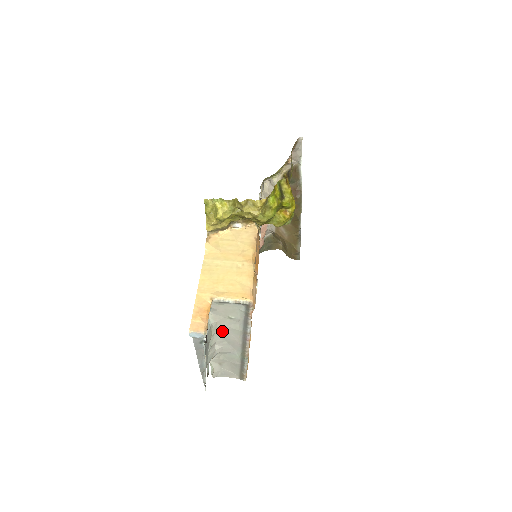
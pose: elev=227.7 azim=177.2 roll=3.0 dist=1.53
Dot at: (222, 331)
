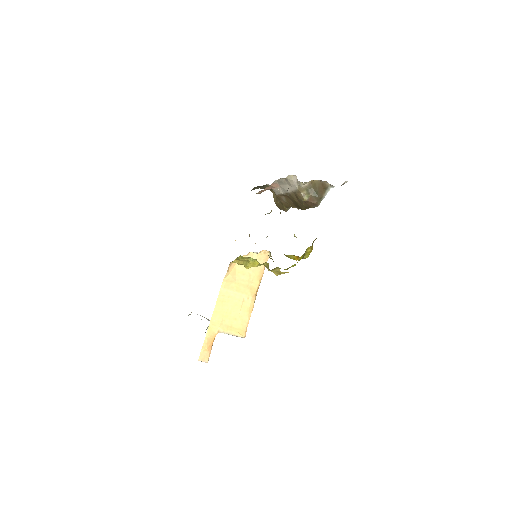
Dot at: occluded
